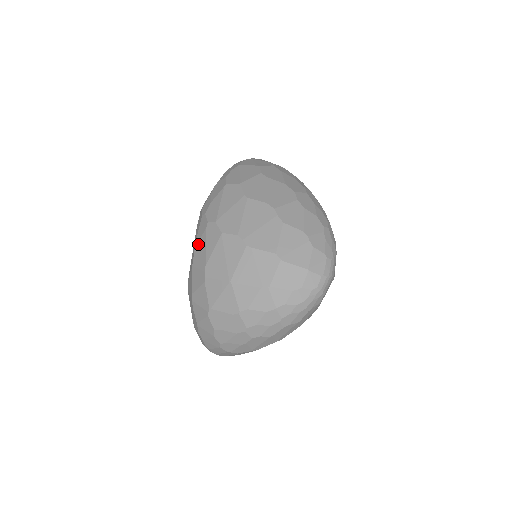
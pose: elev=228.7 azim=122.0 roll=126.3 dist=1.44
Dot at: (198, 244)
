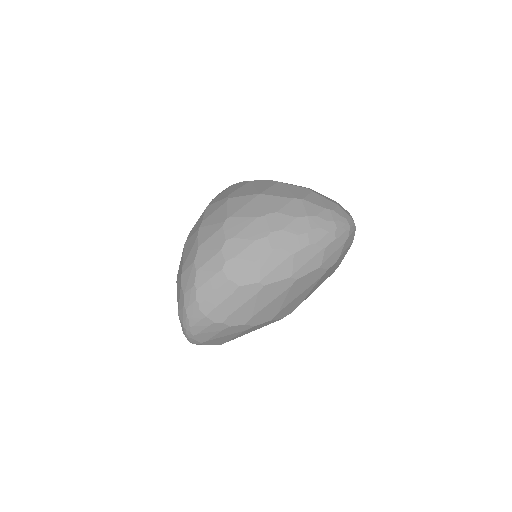
Dot at: (217, 196)
